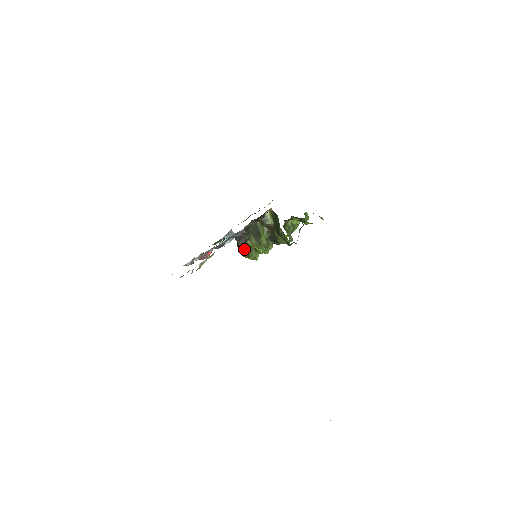
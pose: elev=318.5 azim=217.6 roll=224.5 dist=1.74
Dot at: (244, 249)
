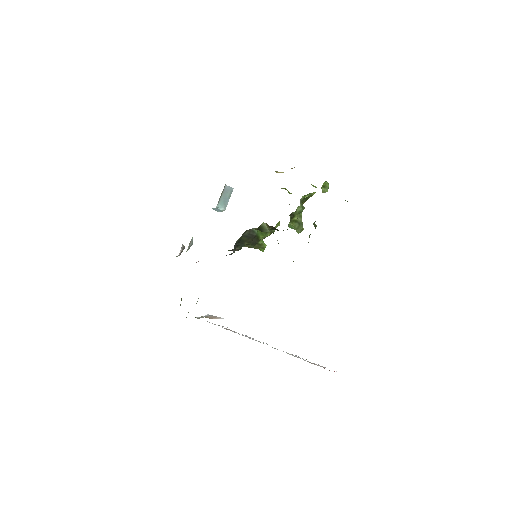
Dot at: occluded
